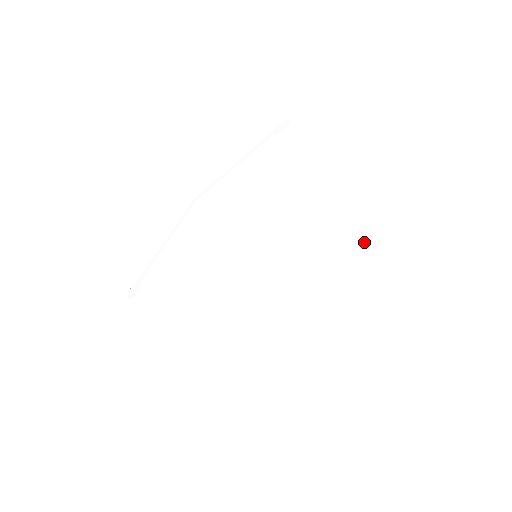
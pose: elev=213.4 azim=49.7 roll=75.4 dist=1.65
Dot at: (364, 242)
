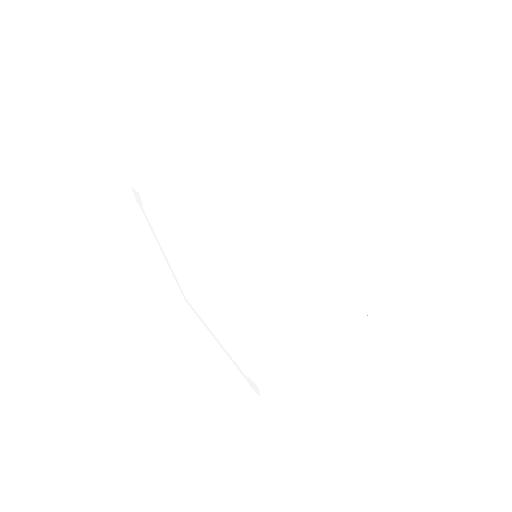
Dot at: (274, 145)
